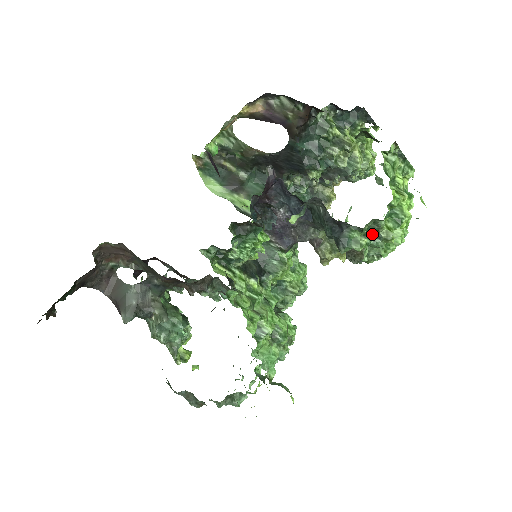
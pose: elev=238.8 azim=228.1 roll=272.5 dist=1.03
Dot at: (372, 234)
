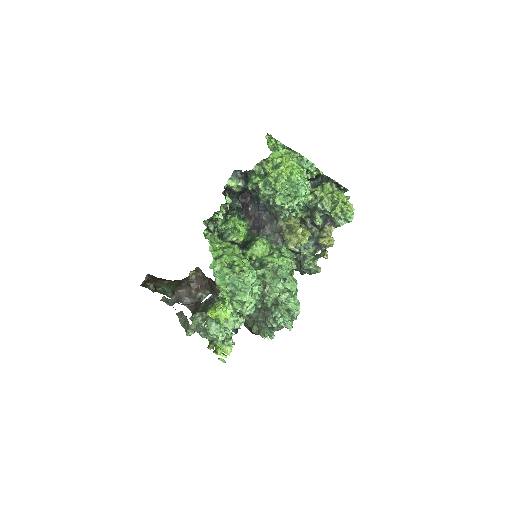
Dot at: (265, 176)
